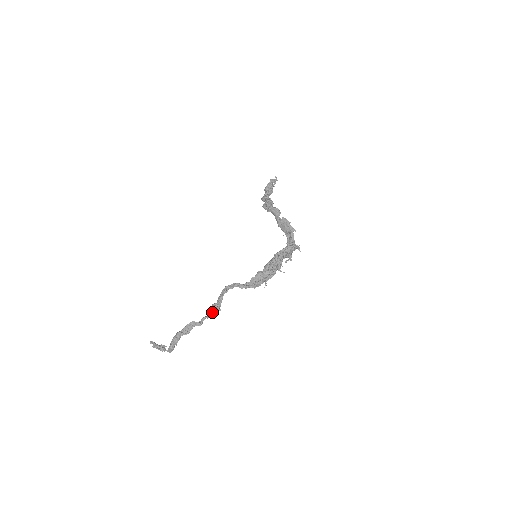
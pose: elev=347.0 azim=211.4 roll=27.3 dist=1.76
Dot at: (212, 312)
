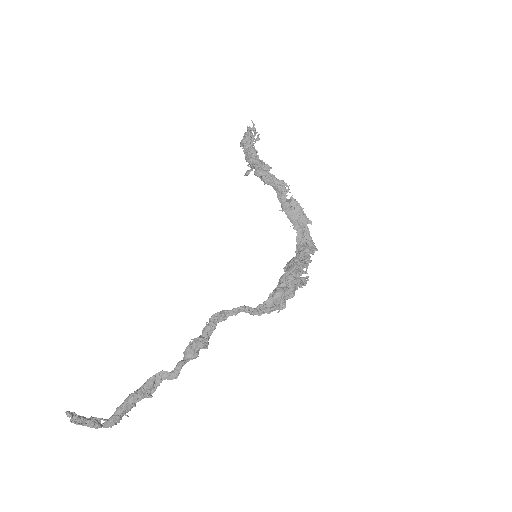
Dot at: (196, 353)
